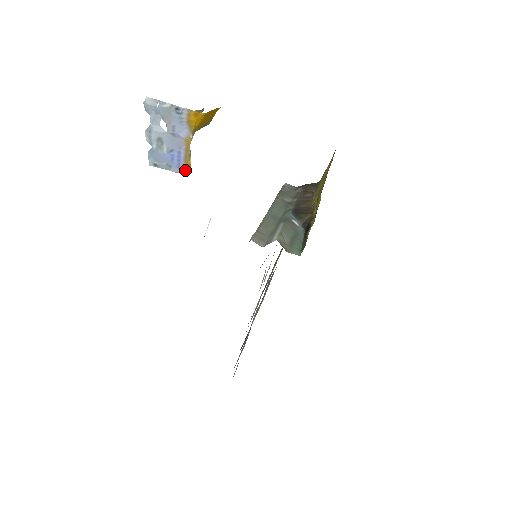
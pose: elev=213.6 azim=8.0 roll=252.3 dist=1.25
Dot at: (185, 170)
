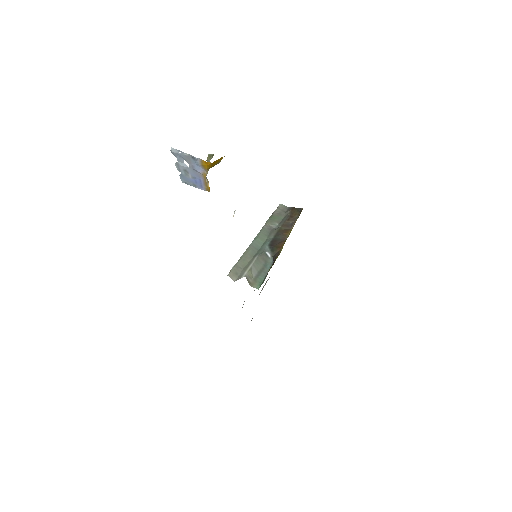
Dot at: (206, 189)
